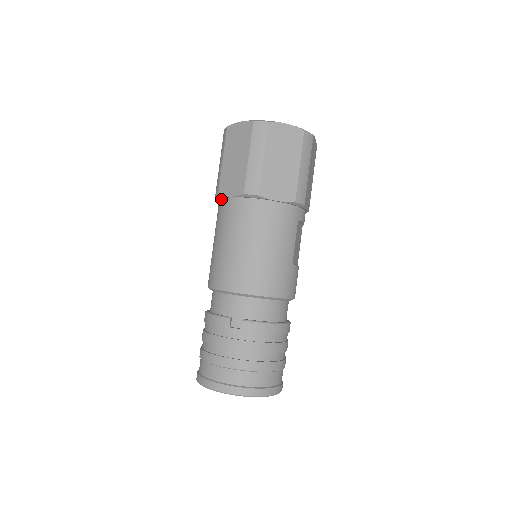
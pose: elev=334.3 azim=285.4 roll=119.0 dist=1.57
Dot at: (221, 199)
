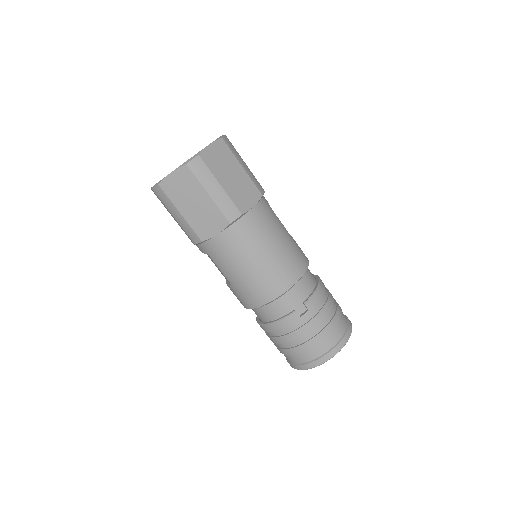
Dot at: (205, 242)
